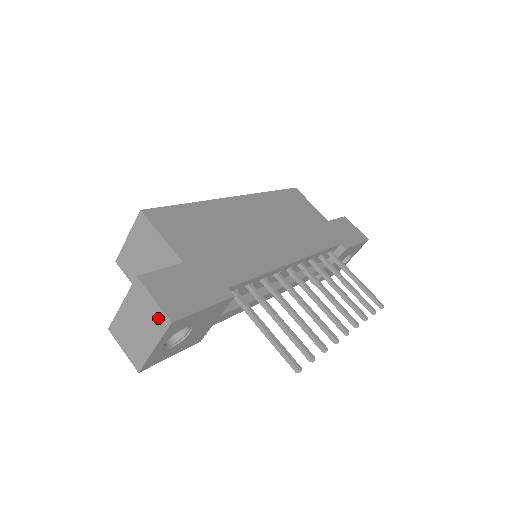
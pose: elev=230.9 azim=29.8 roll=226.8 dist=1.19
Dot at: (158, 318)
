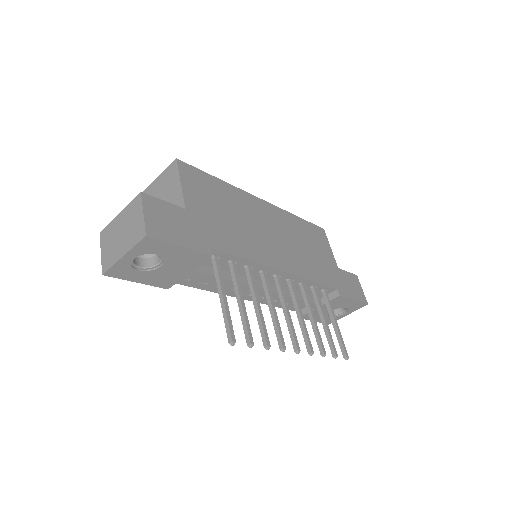
Dot at: (138, 230)
